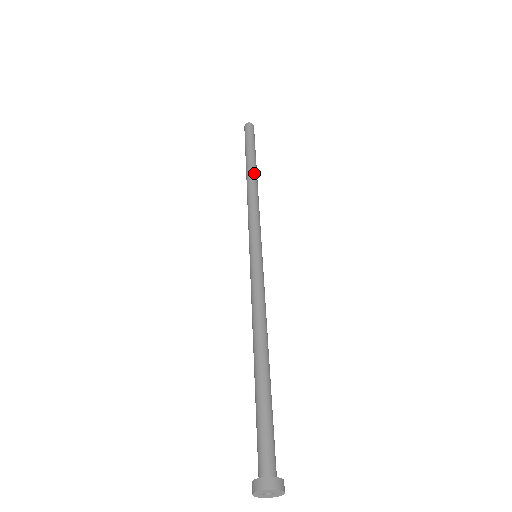
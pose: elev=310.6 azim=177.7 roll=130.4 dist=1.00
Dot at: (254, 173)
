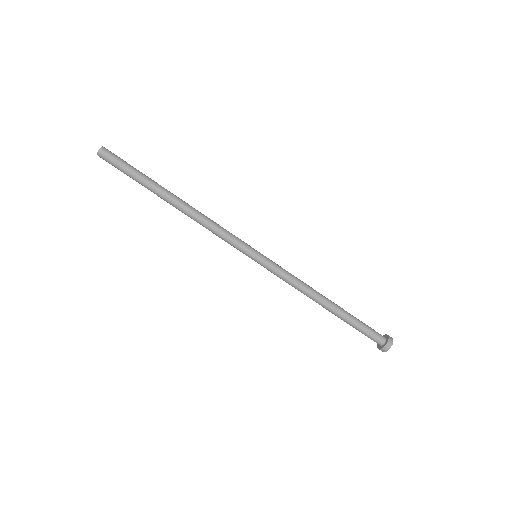
Dot at: (174, 201)
